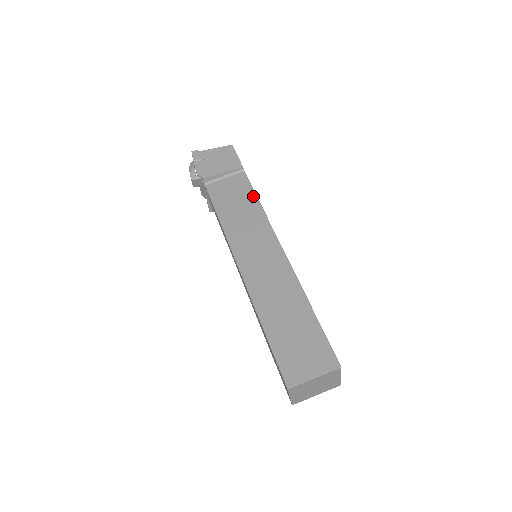
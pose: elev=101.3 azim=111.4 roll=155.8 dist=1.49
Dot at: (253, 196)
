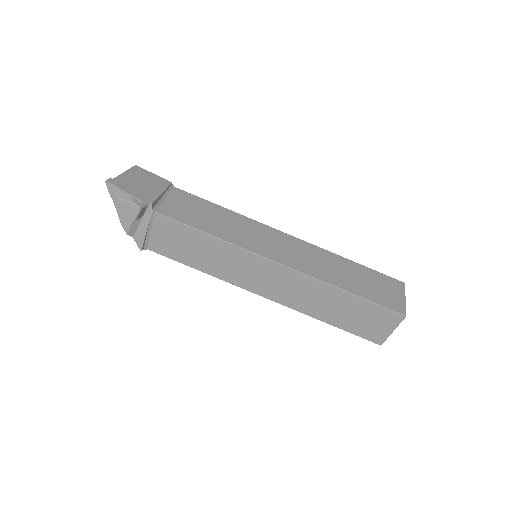
Dot at: (211, 204)
